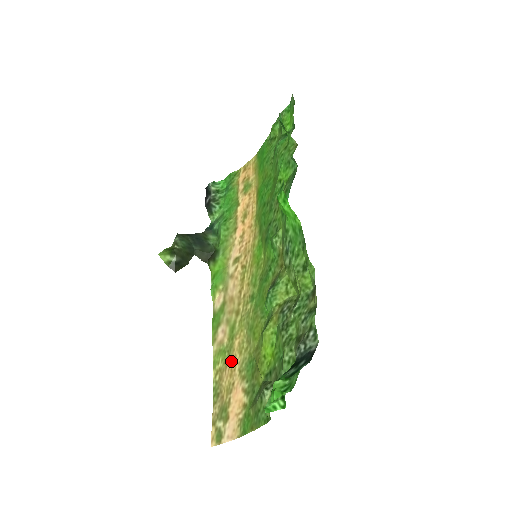
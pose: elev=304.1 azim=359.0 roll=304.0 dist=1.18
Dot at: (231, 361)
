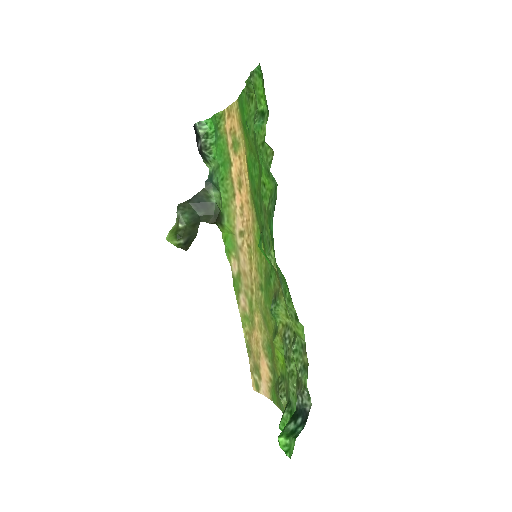
Dot at: (255, 333)
